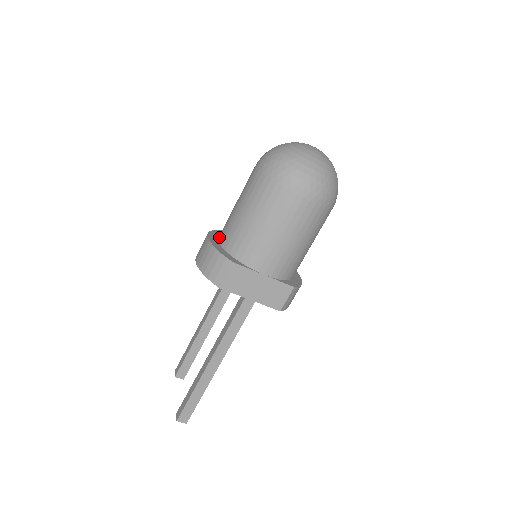
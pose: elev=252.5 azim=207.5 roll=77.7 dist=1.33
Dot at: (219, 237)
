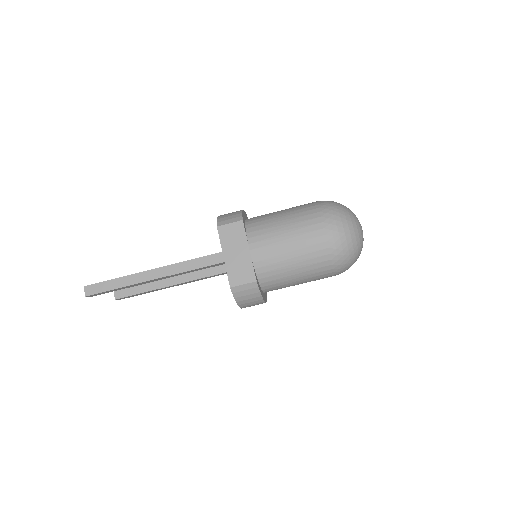
Dot at: occluded
